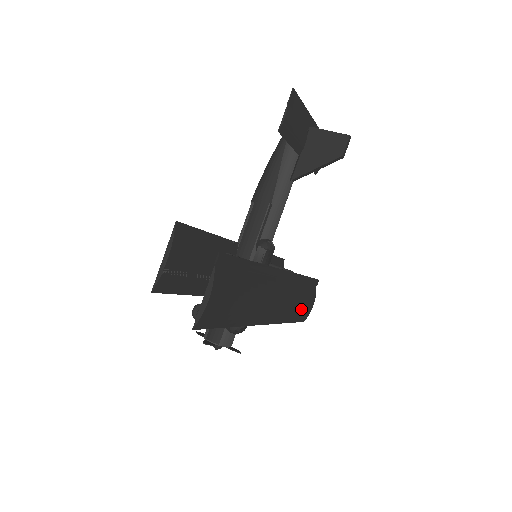
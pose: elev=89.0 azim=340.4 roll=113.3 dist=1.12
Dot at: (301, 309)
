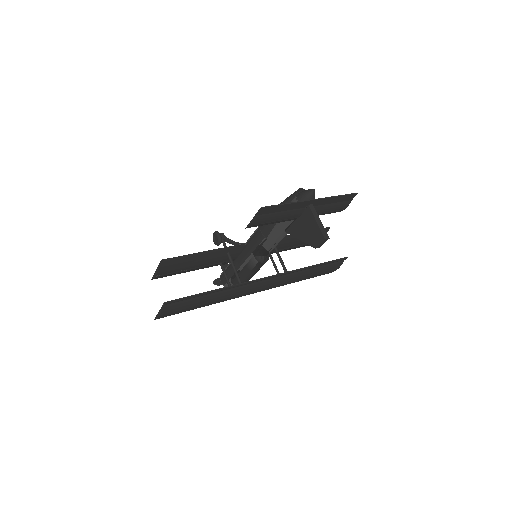
Dot at: (311, 277)
